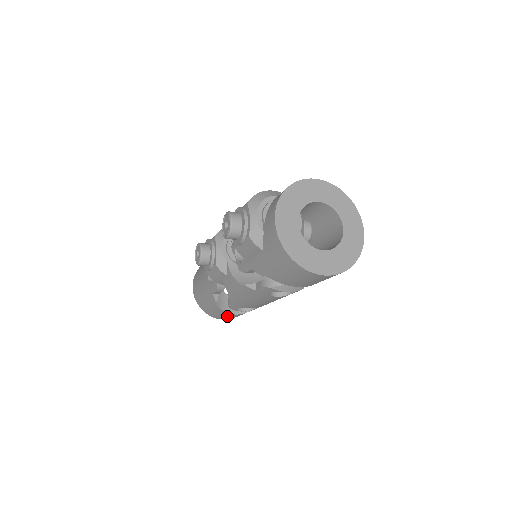
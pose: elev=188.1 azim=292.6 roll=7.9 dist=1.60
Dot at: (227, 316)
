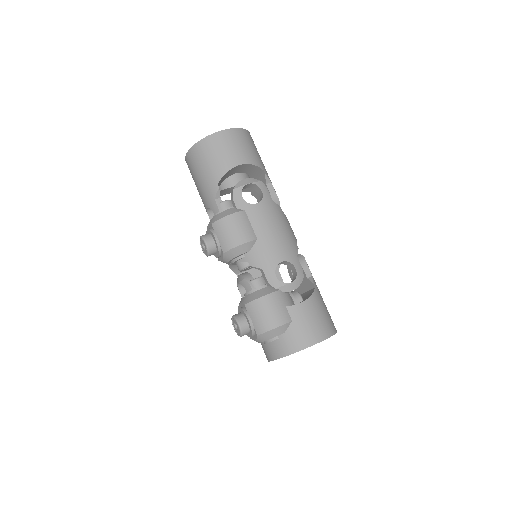
Dot at: occluded
